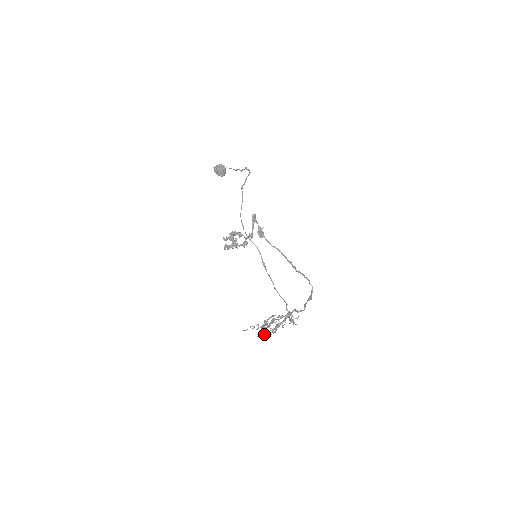
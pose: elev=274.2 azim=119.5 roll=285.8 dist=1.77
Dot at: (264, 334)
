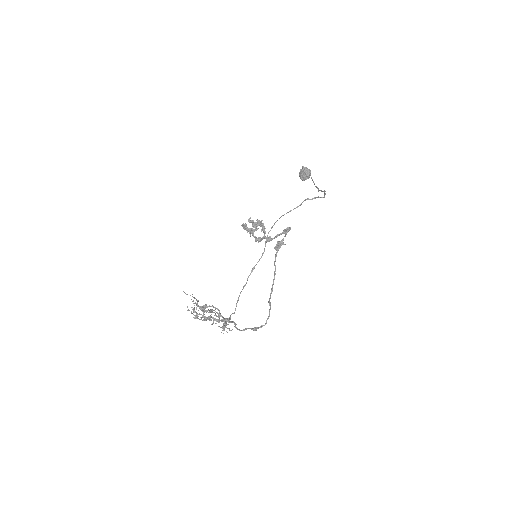
Dot at: (194, 312)
